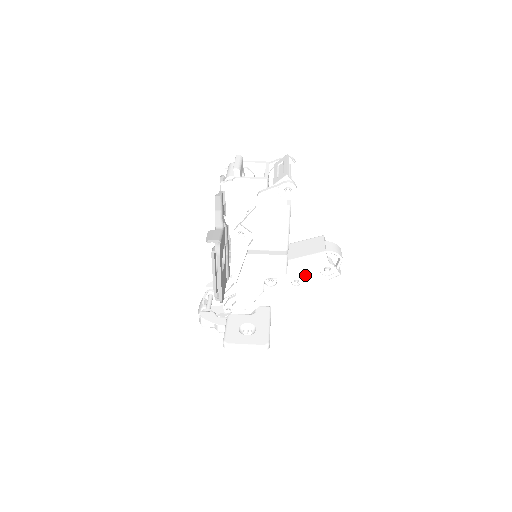
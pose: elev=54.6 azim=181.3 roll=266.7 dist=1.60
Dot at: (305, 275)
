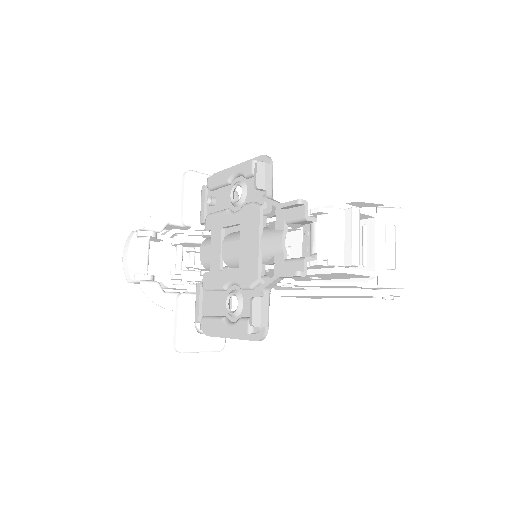
Dot at: occluded
